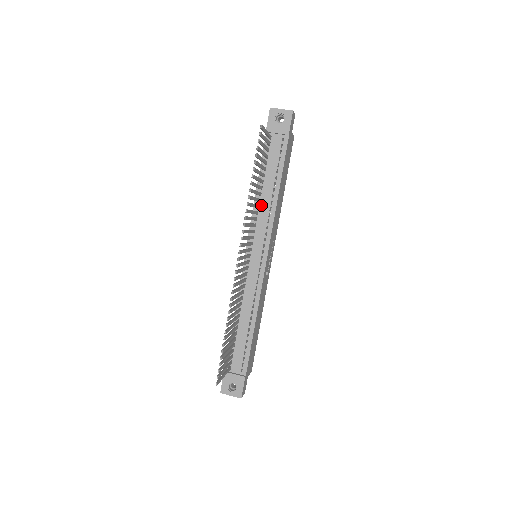
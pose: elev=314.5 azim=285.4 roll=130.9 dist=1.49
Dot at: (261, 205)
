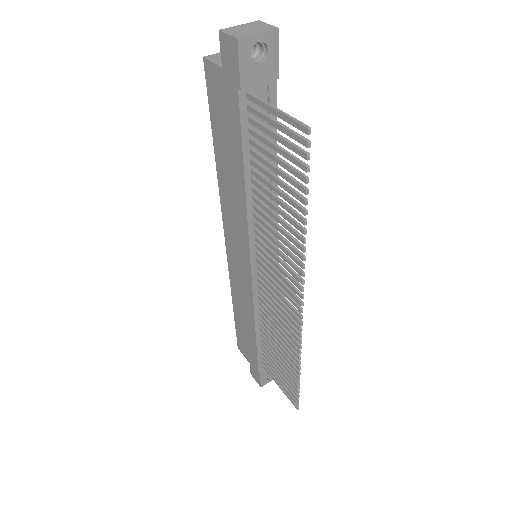
Dot at: occluded
